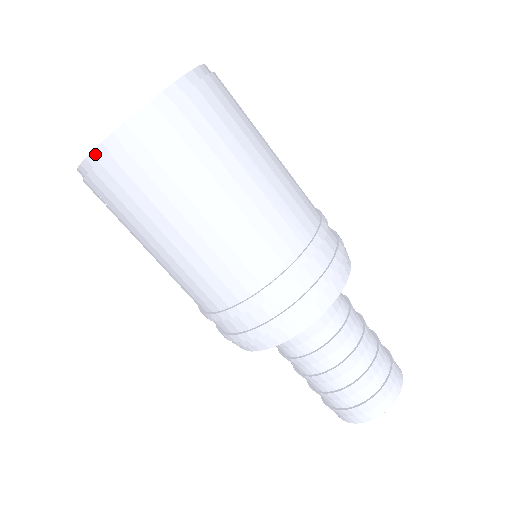
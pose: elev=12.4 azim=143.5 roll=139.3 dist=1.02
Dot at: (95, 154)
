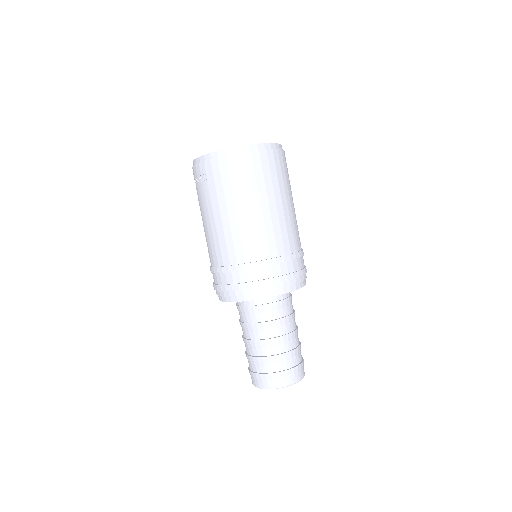
Dot at: (225, 151)
